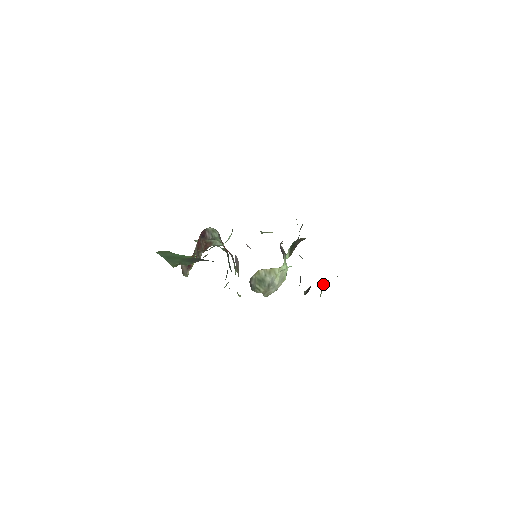
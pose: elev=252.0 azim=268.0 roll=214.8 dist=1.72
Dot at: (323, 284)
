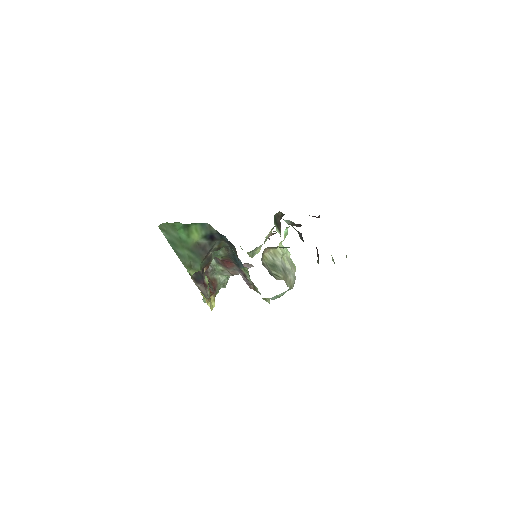
Dot at: occluded
